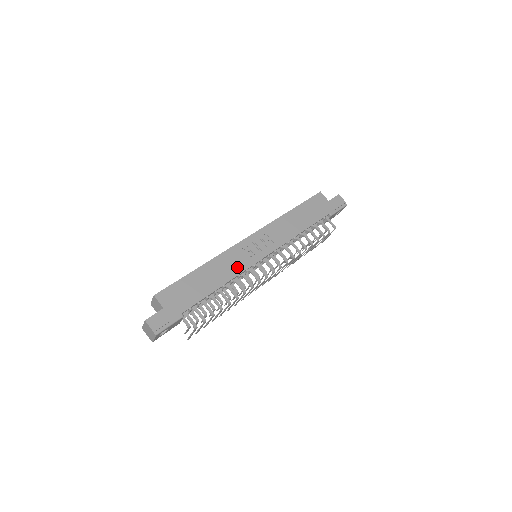
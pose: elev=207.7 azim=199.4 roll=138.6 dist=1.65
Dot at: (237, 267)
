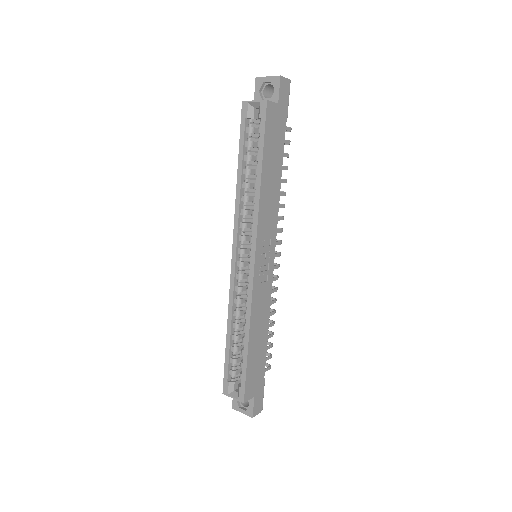
Dot at: (266, 299)
